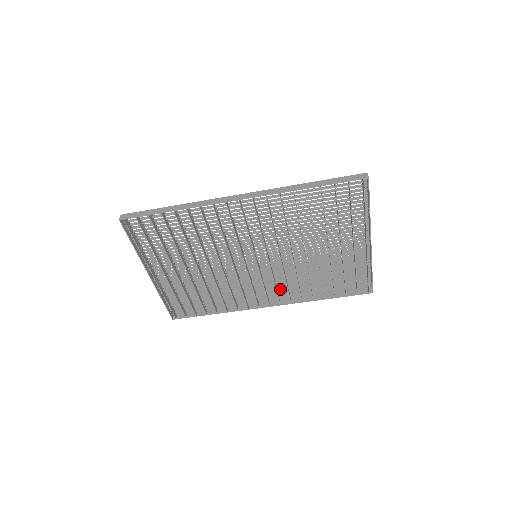
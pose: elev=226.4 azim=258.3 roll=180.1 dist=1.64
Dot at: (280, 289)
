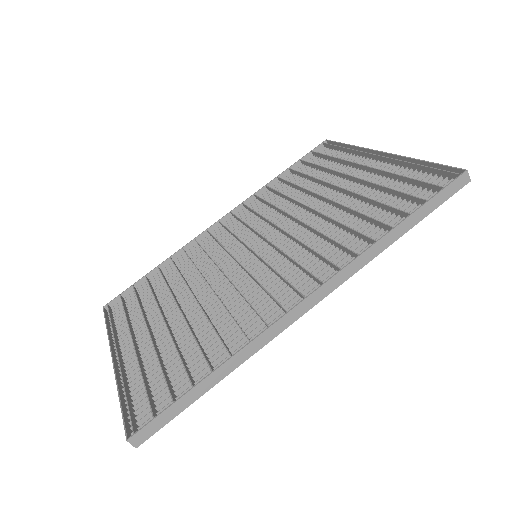
Dot at: (314, 273)
